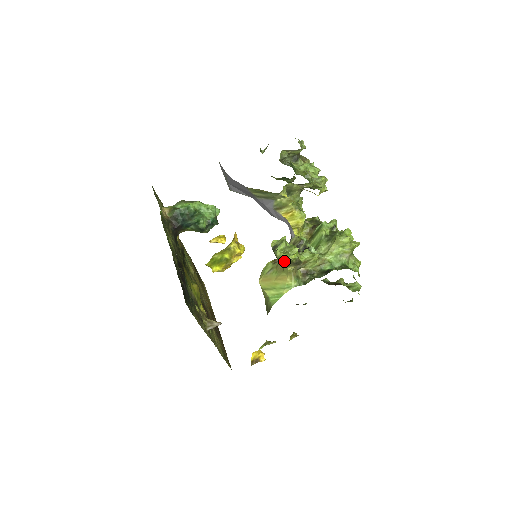
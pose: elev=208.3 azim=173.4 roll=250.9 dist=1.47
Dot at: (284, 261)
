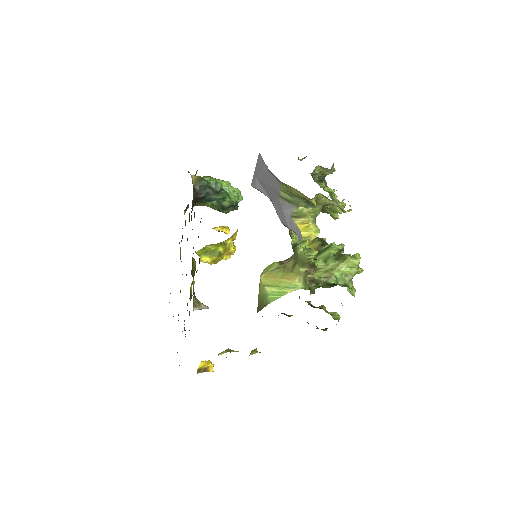
Dot at: (302, 259)
